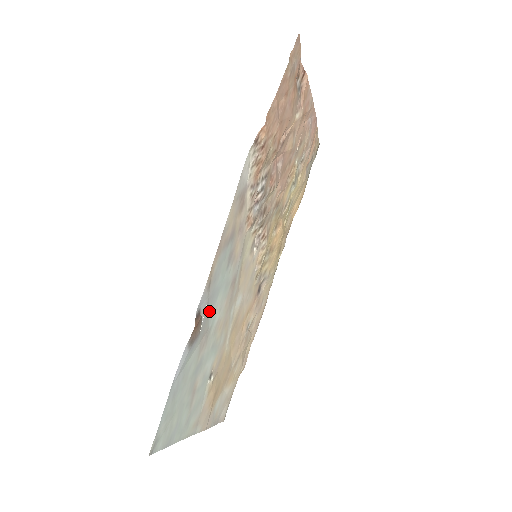
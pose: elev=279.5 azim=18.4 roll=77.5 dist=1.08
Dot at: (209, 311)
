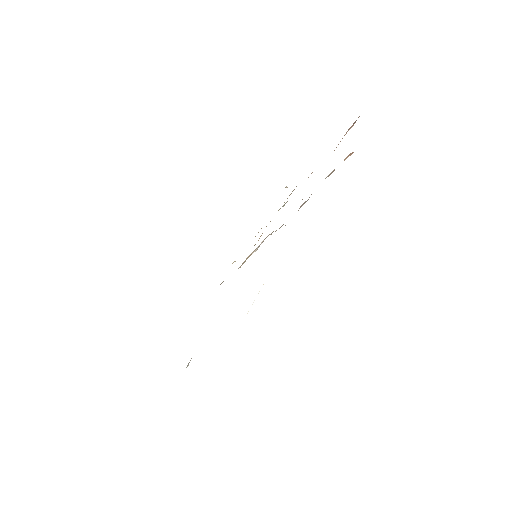
Dot at: occluded
